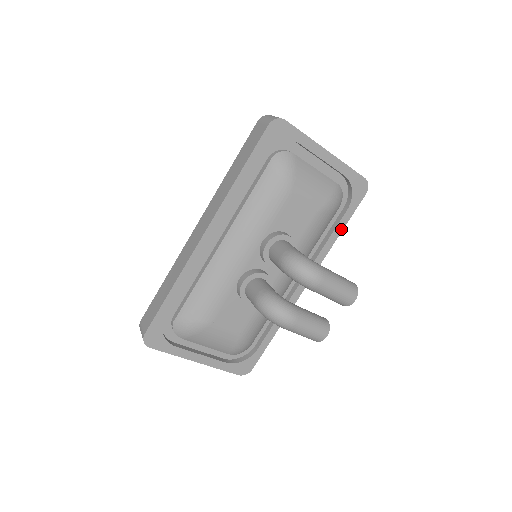
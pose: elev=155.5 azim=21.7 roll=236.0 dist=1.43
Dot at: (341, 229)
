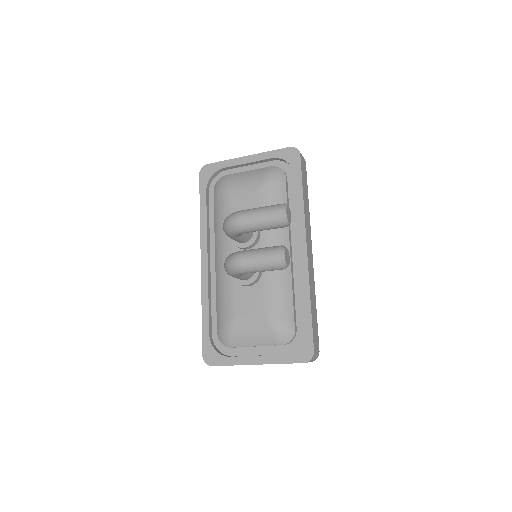
Dot at: (301, 190)
